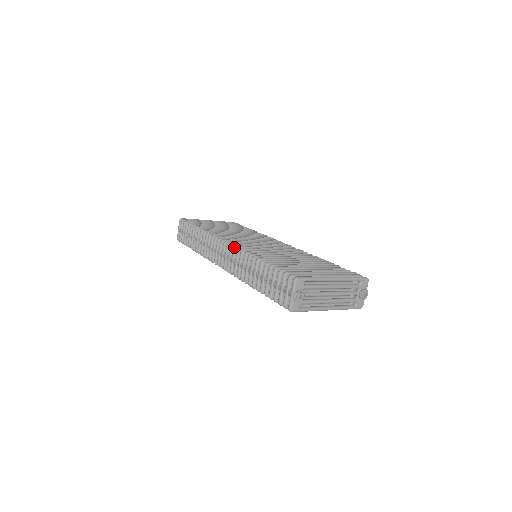
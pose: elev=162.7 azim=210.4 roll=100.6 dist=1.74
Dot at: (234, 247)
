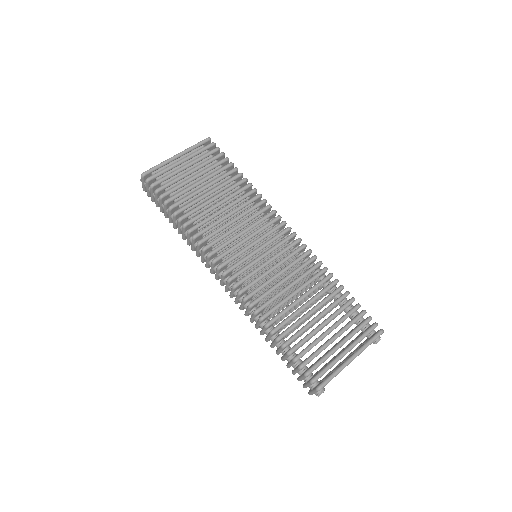
Dot at: (238, 293)
